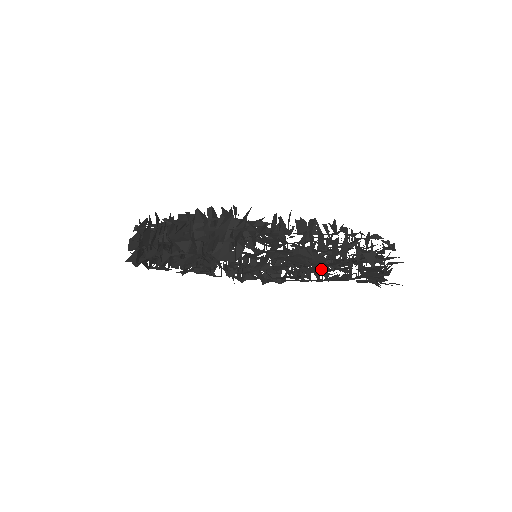
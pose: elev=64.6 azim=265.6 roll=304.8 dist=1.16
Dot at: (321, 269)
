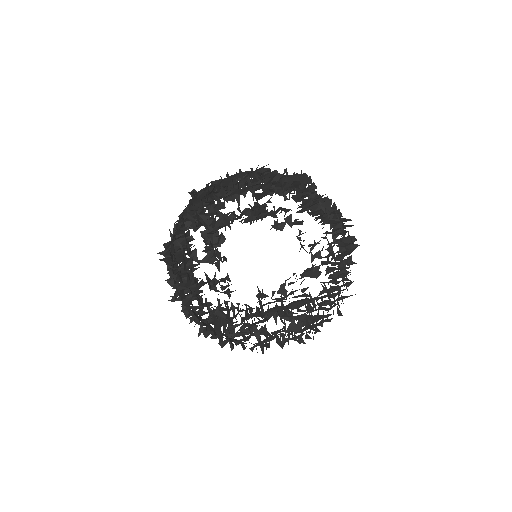
Dot at: (315, 267)
